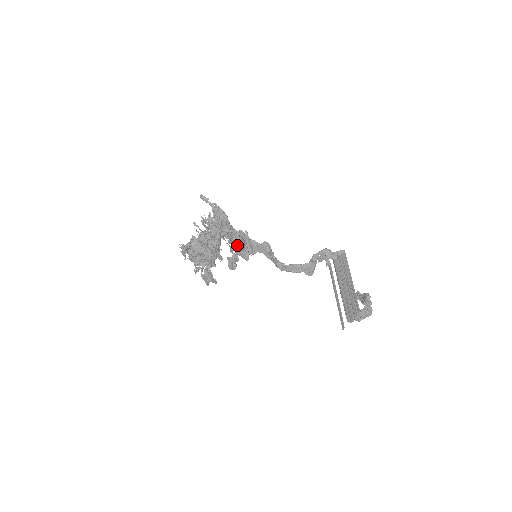
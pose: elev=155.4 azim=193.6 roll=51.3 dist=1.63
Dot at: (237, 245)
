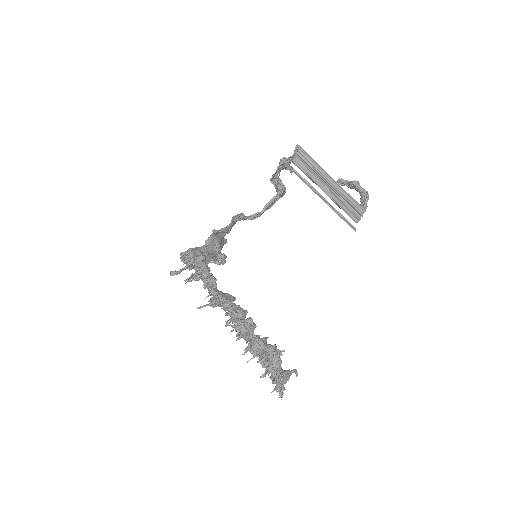
Dot at: (225, 258)
